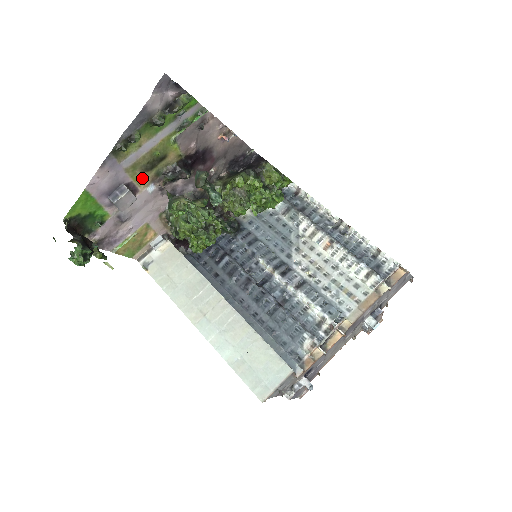
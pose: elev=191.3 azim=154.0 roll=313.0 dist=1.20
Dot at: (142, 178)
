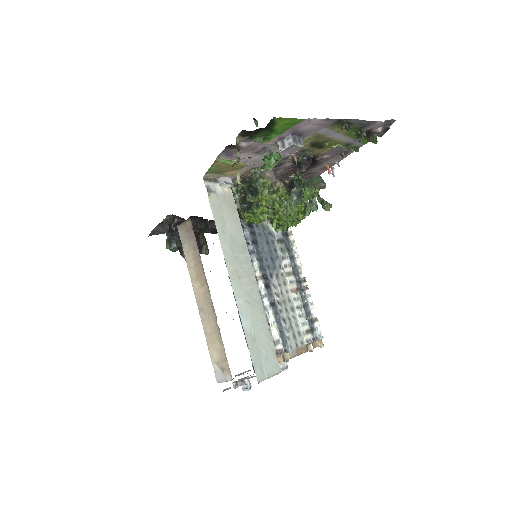
Dot at: (303, 144)
